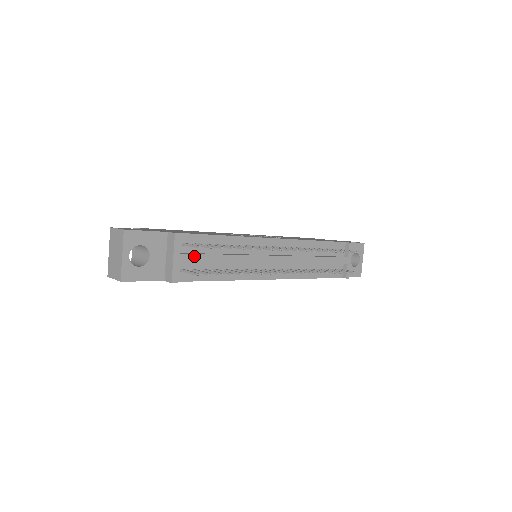
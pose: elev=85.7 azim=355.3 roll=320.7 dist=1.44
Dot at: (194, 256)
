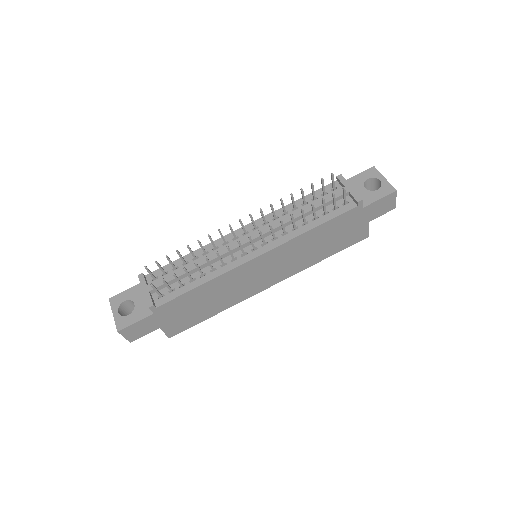
Dot at: (161, 280)
